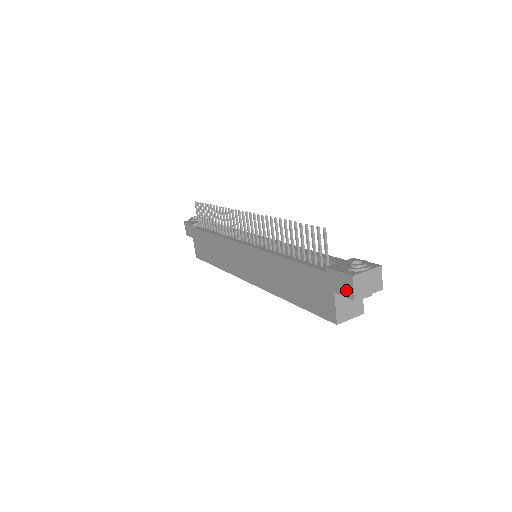
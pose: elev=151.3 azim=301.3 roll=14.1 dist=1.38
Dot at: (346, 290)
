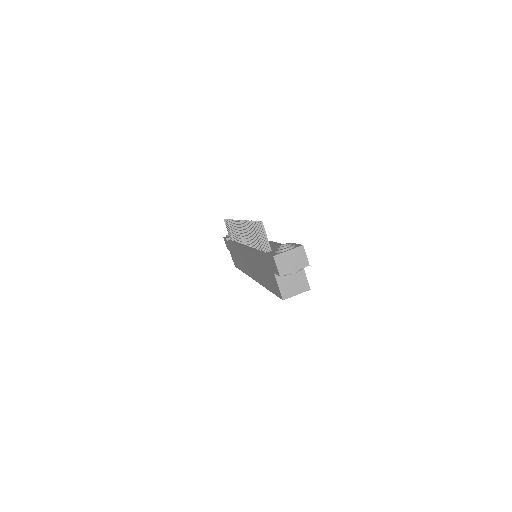
Dot at: (275, 269)
